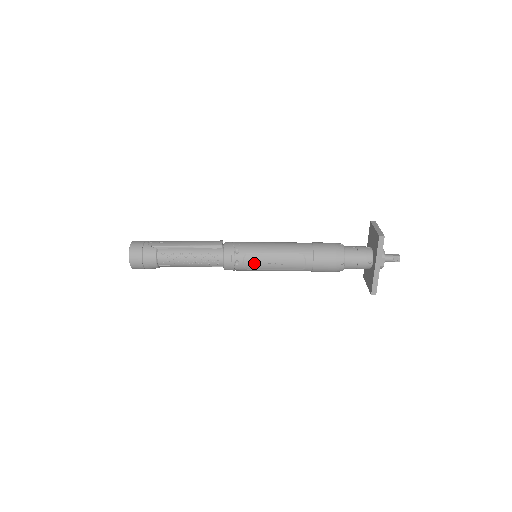
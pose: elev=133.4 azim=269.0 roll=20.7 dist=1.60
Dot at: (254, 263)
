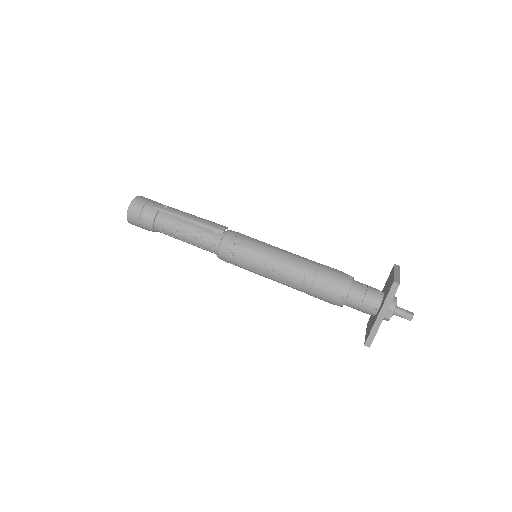
Dot at: (249, 262)
